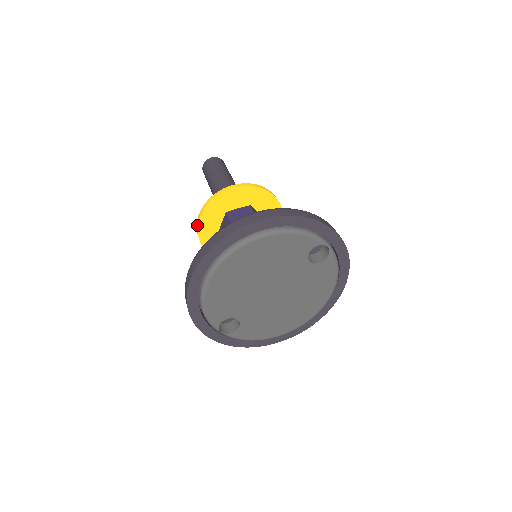
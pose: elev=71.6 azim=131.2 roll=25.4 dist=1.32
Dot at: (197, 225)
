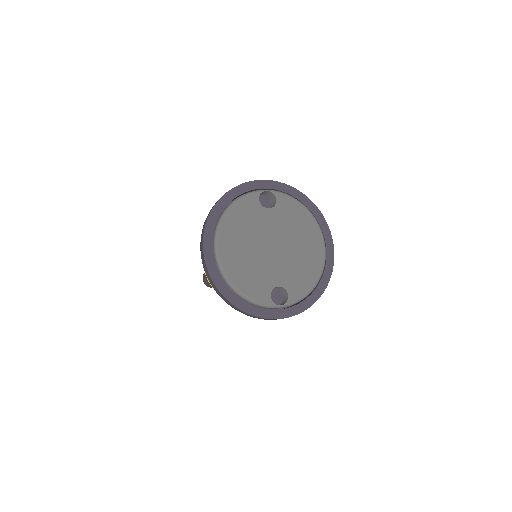
Dot at: occluded
